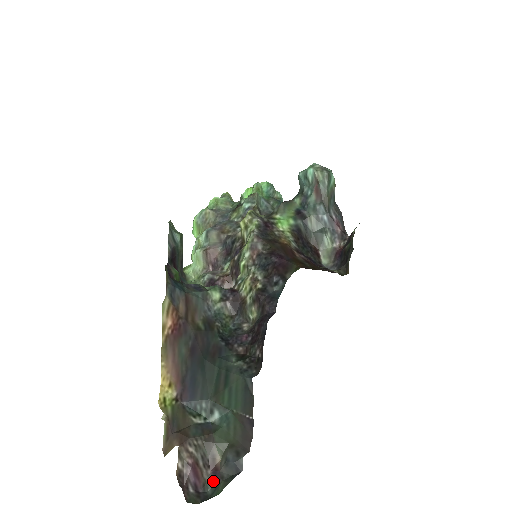
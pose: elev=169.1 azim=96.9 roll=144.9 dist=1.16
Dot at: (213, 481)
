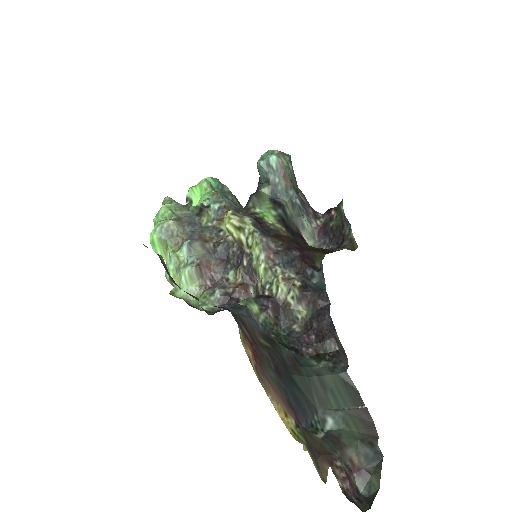
Dot at: (362, 481)
